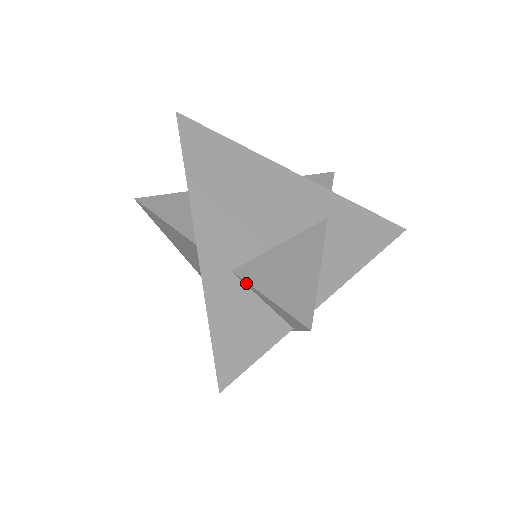
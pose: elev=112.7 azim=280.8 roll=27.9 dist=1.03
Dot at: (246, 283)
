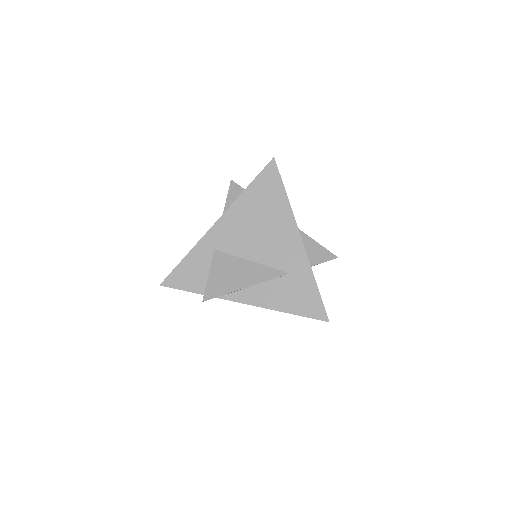
Dot at: (213, 260)
